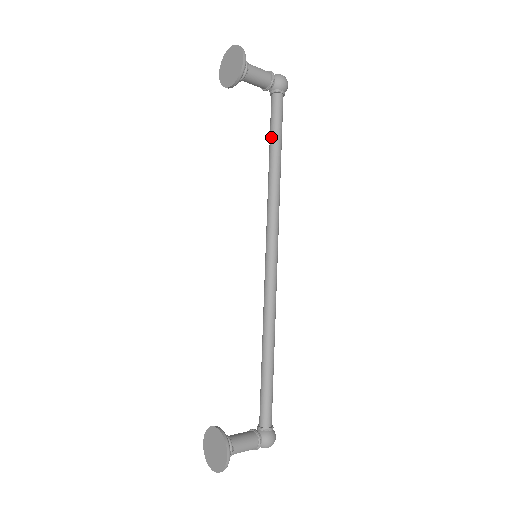
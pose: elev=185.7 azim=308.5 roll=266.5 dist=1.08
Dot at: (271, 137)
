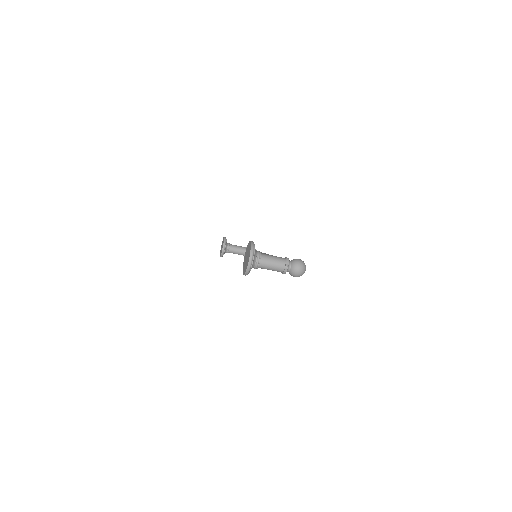
Dot at: occluded
